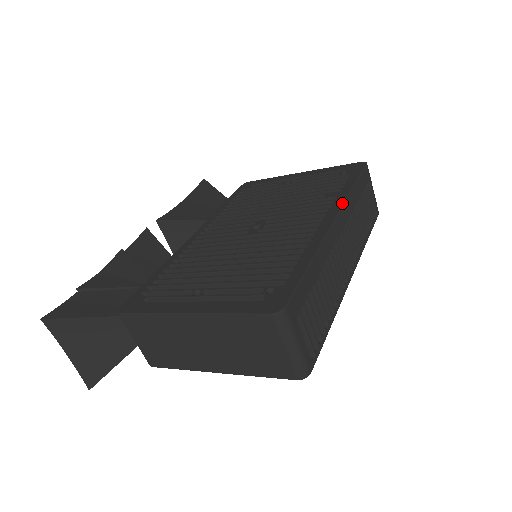
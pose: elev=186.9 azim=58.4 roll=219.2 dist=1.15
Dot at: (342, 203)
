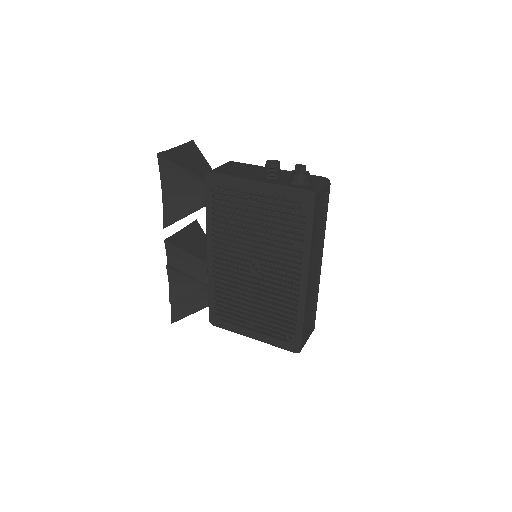
Dot at: (307, 264)
